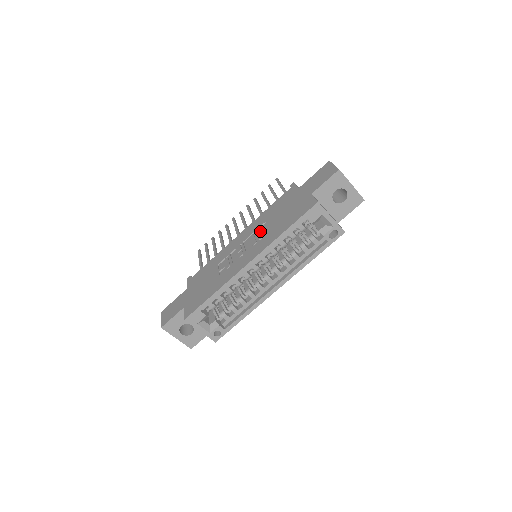
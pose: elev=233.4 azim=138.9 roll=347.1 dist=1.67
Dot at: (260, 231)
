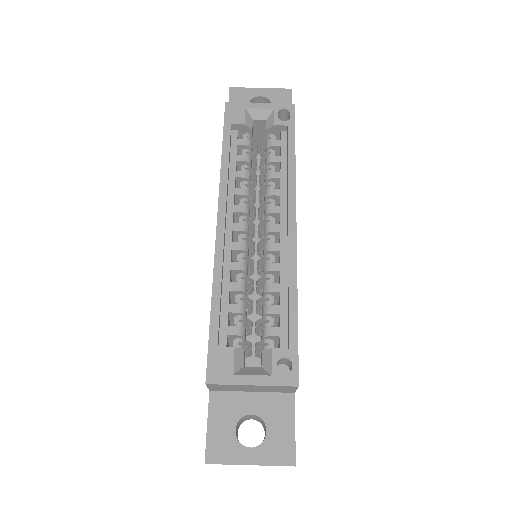
Dot at: occluded
